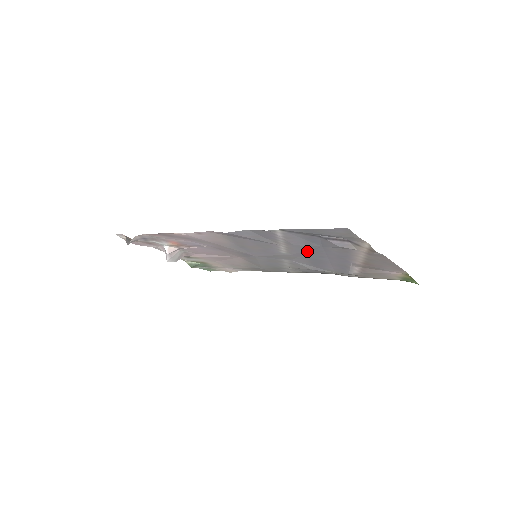
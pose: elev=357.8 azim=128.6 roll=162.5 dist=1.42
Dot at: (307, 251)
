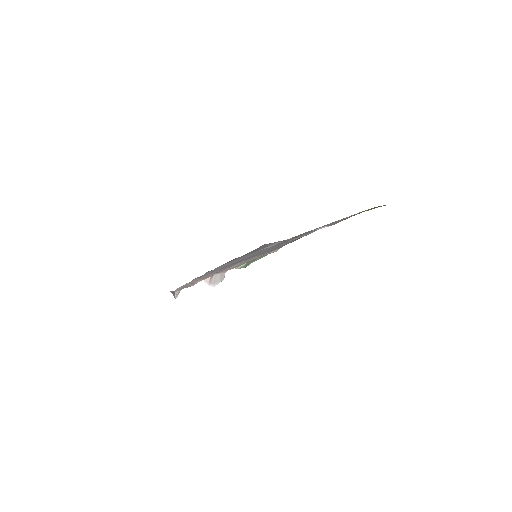
Dot at: occluded
